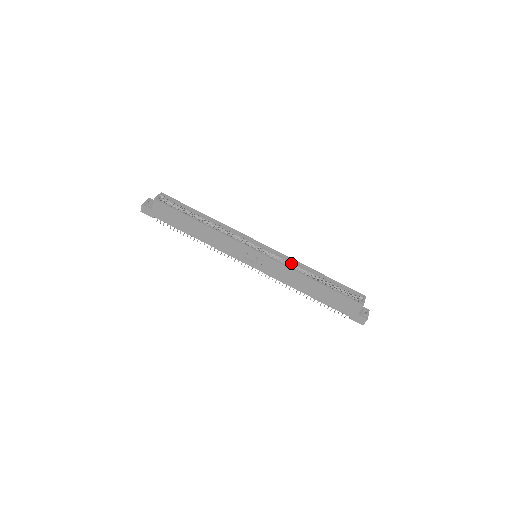
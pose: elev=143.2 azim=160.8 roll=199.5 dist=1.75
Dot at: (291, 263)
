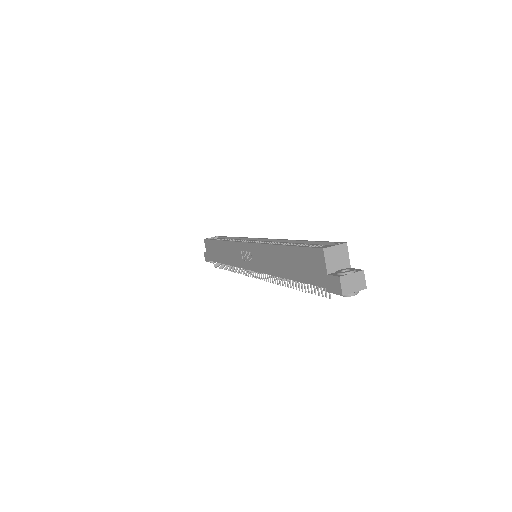
Dot at: (275, 243)
